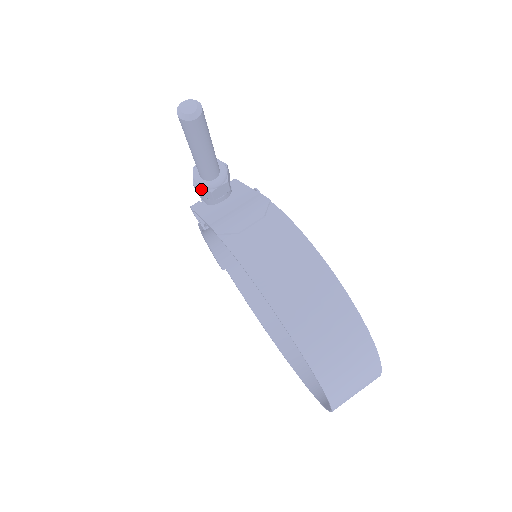
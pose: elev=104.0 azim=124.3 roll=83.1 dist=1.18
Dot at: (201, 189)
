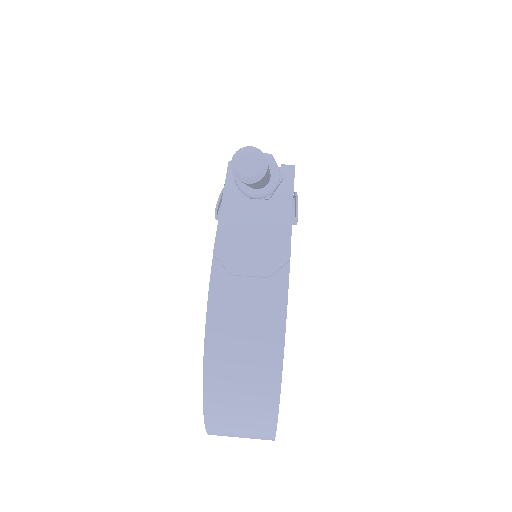
Dot at: (237, 184)
